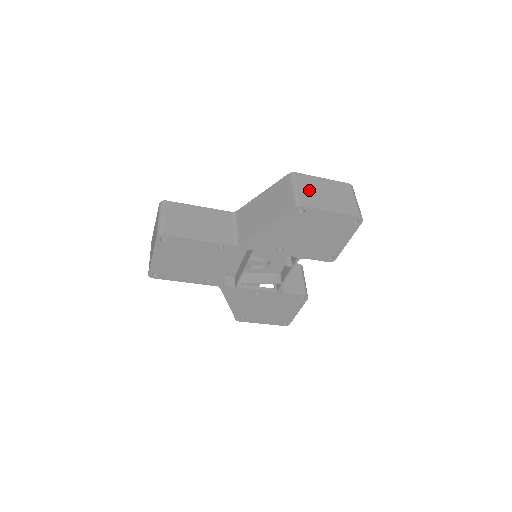
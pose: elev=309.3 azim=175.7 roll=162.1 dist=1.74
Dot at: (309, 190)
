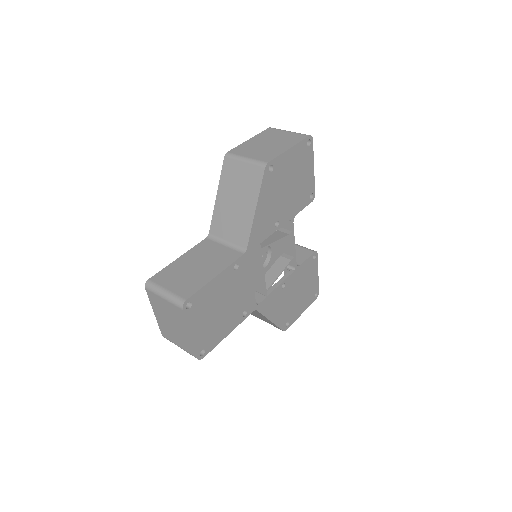
Dot at: (255, 152)
